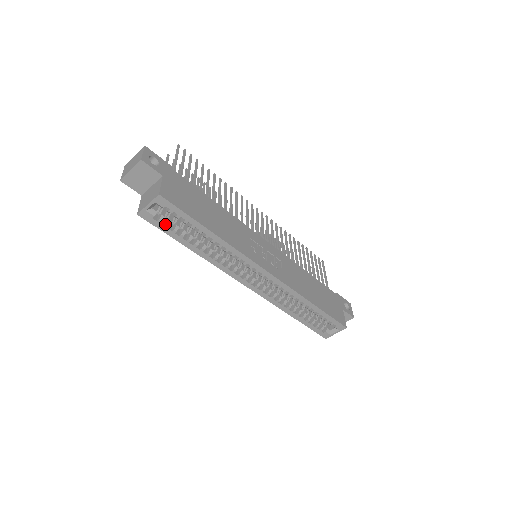
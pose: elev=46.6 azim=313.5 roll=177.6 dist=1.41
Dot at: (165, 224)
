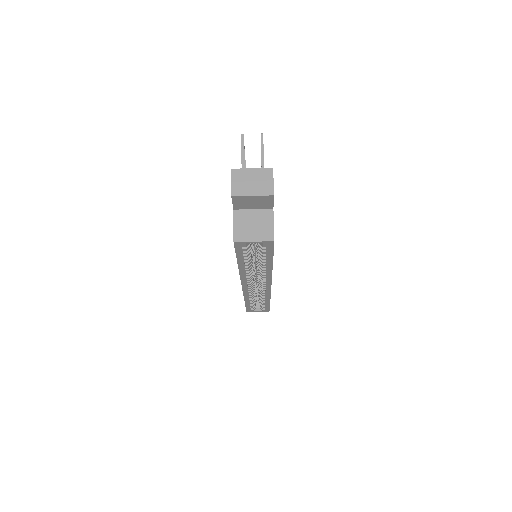
Dot at: (244, 250)
